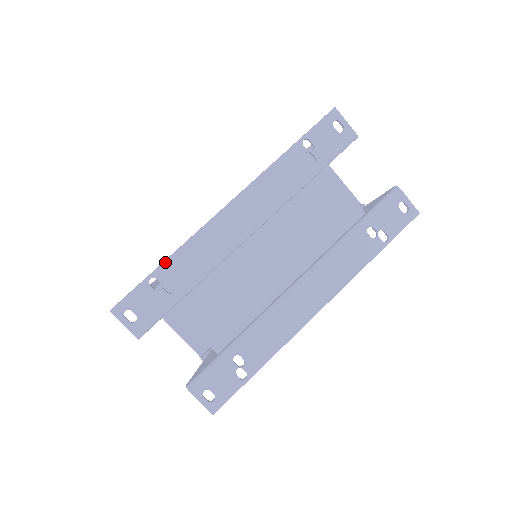
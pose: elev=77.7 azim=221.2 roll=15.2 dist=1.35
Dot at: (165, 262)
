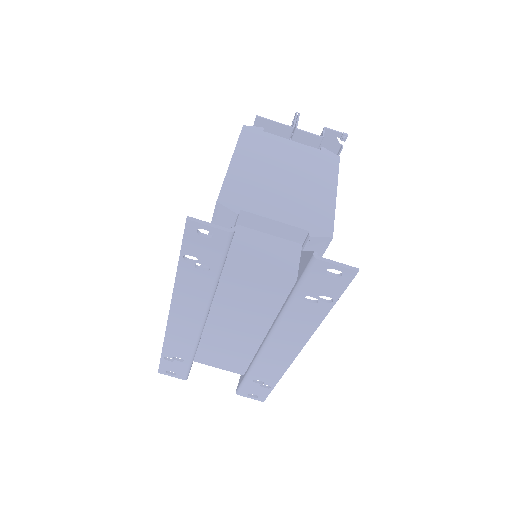
Dot at: (163, 350)
